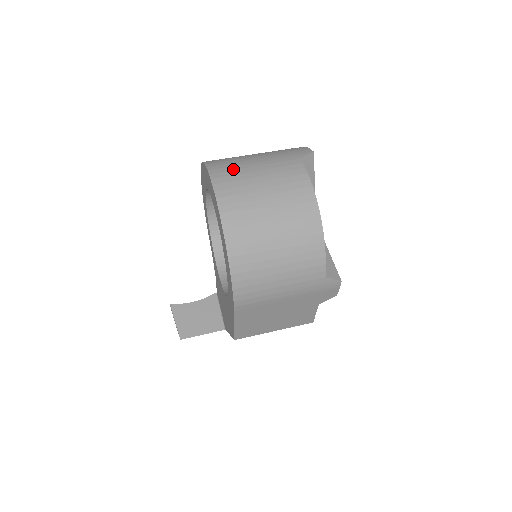
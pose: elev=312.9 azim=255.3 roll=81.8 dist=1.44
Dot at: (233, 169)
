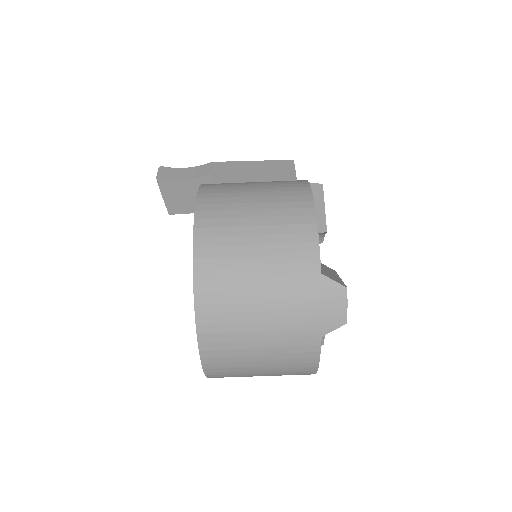
Dot at: (230, 340)
